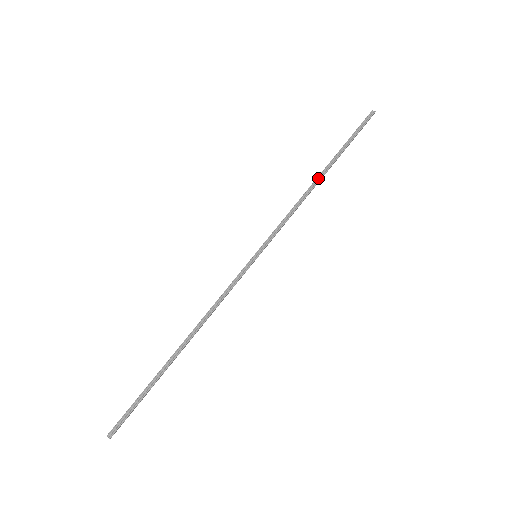
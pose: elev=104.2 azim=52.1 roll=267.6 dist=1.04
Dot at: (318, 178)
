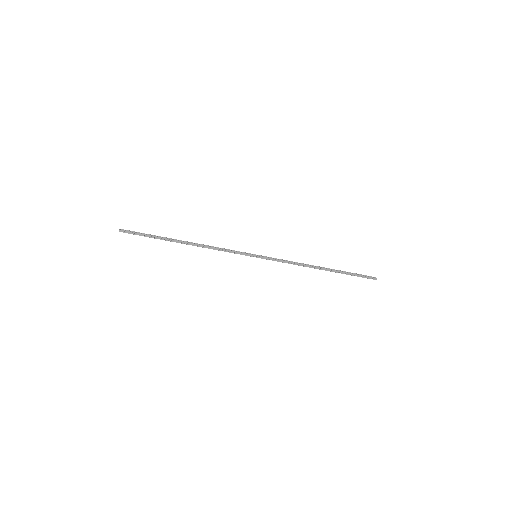
Dot at: (319, 267)
